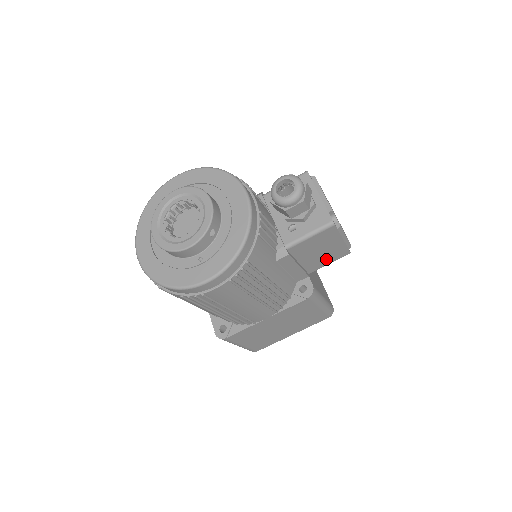
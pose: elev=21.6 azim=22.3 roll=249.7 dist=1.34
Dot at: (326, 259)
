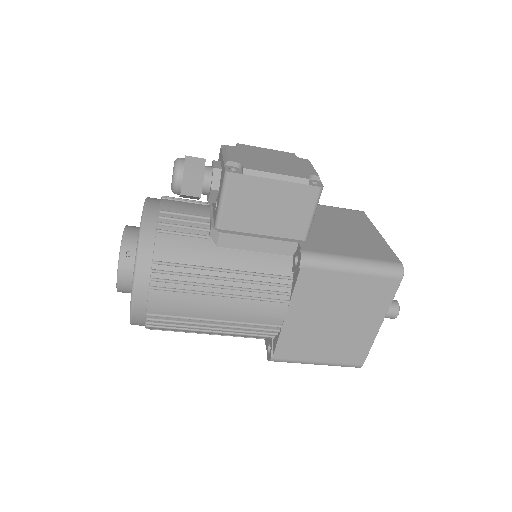
Dot at: (296, 212)
